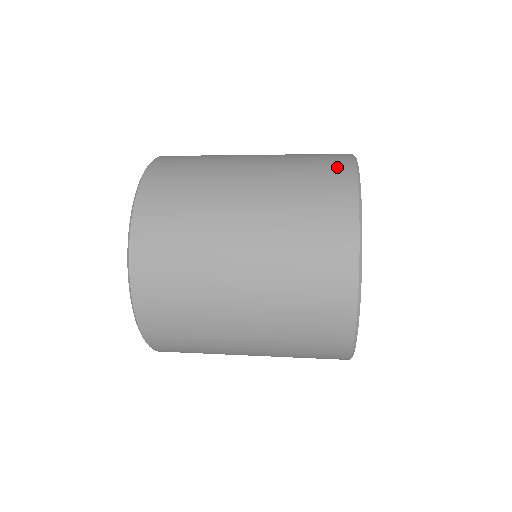
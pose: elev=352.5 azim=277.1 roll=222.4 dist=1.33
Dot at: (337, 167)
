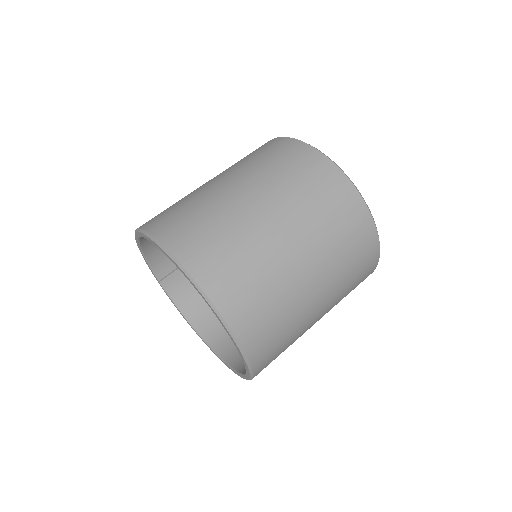
Dot at: (358, 218)
